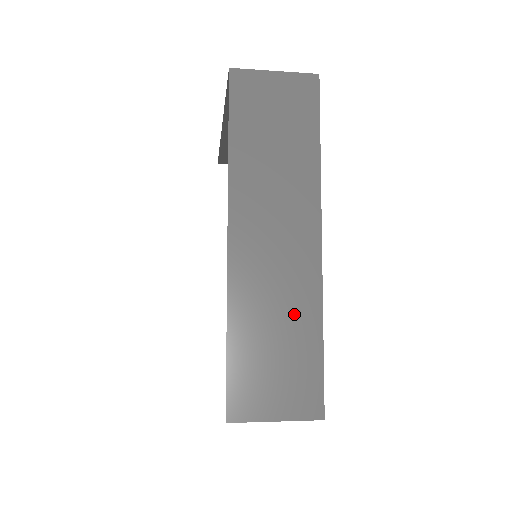
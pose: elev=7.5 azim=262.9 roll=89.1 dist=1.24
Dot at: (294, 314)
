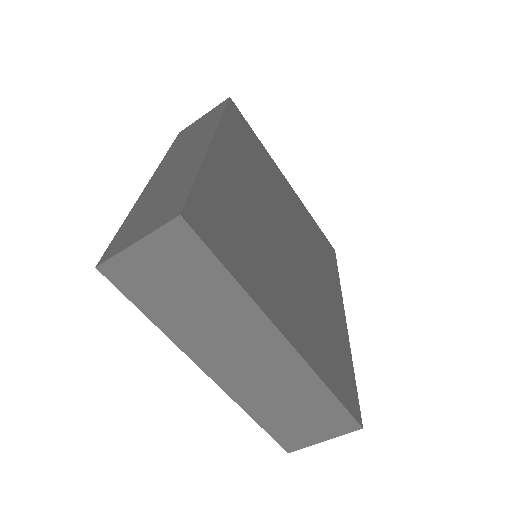
Dot at: (178, 180)
